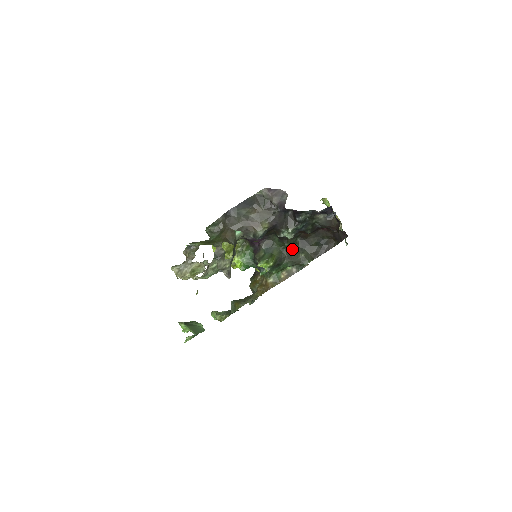
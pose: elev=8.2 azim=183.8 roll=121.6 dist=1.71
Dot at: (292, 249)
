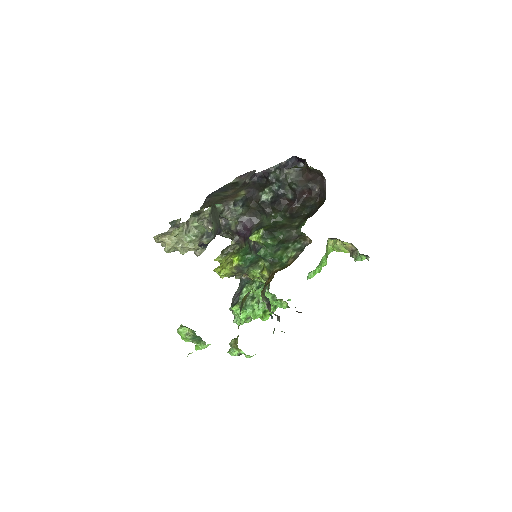
Dot at: (283, 222)
